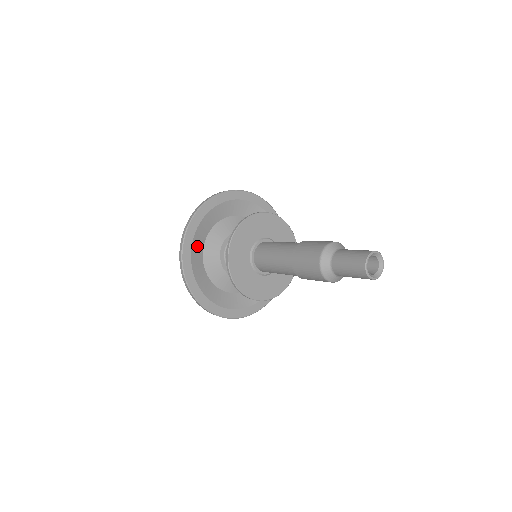
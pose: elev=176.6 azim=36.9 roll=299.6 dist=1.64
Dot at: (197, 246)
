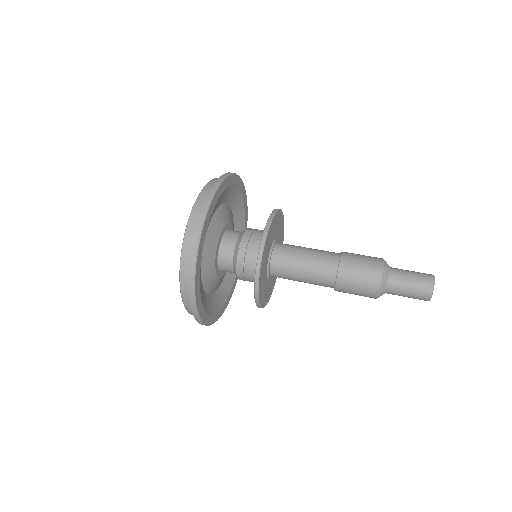
Dot at: (204, 301)
